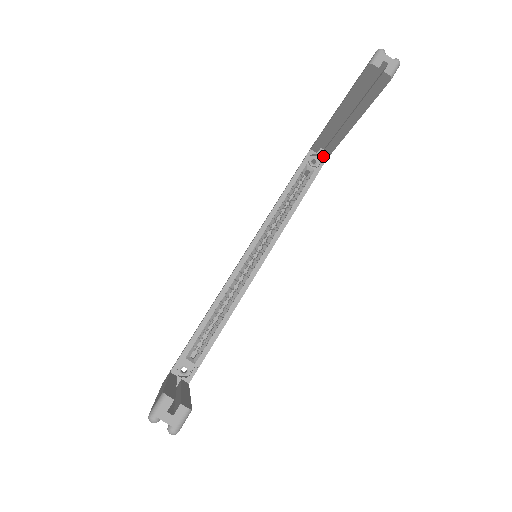
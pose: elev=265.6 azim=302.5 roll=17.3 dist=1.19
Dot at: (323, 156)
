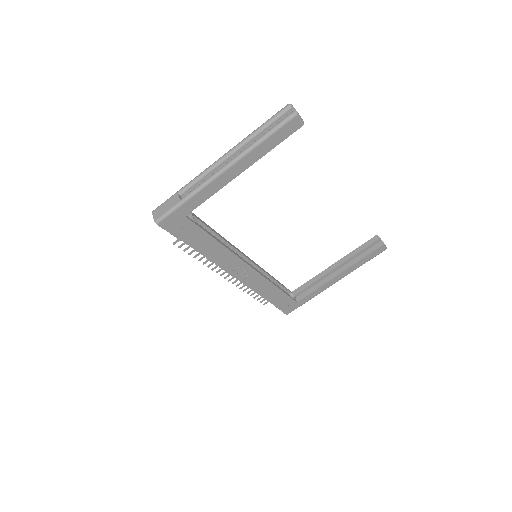
Dot at: (296, 299)
